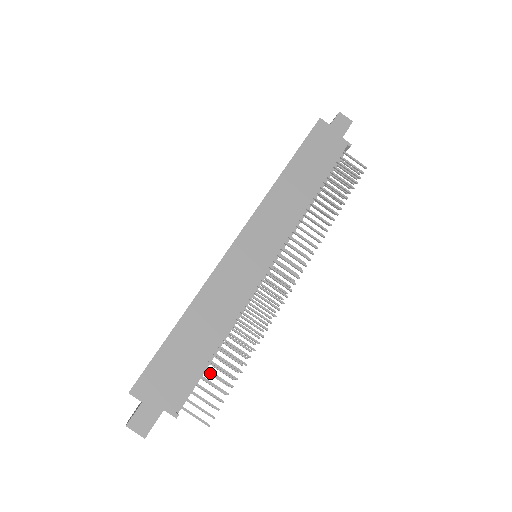
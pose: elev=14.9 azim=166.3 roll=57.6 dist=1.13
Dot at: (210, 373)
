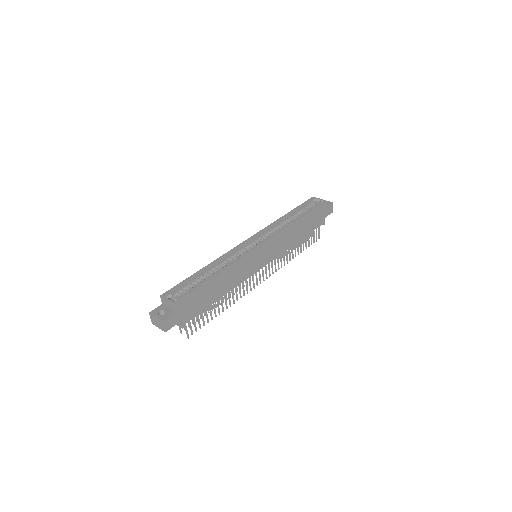
Dot at: occluded
